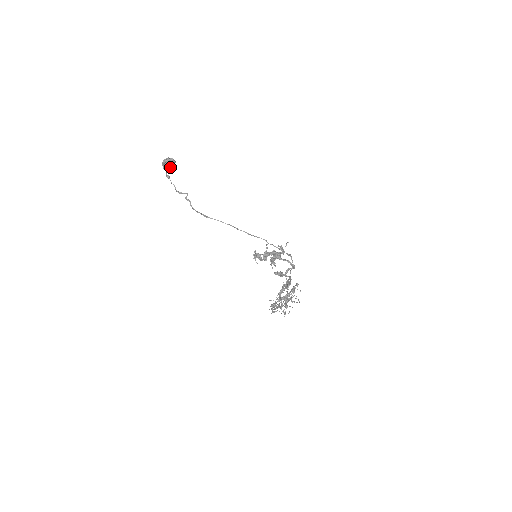
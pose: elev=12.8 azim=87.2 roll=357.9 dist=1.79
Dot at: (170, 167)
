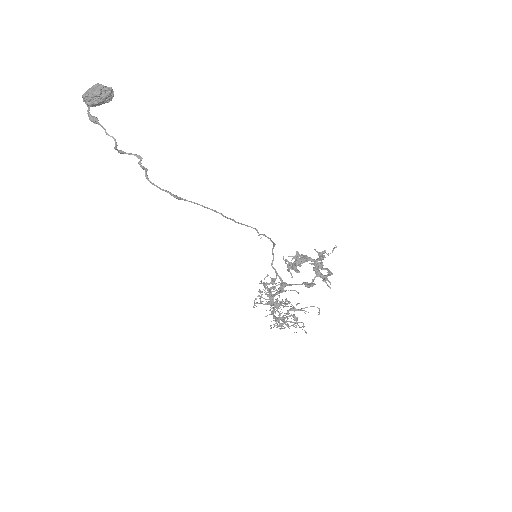
Dot at: (102, 103)
